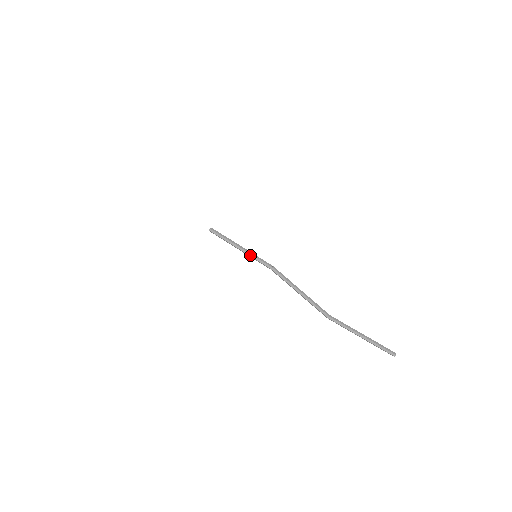
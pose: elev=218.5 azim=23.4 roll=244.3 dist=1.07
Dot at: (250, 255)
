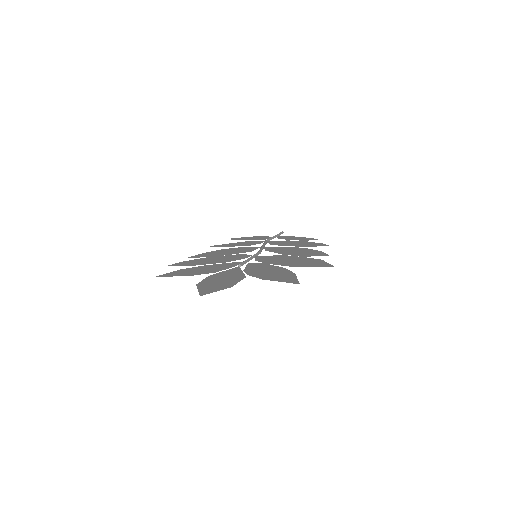
Dot at: occluded
